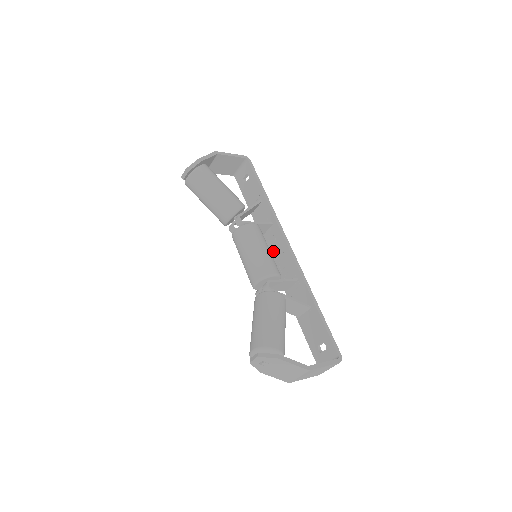
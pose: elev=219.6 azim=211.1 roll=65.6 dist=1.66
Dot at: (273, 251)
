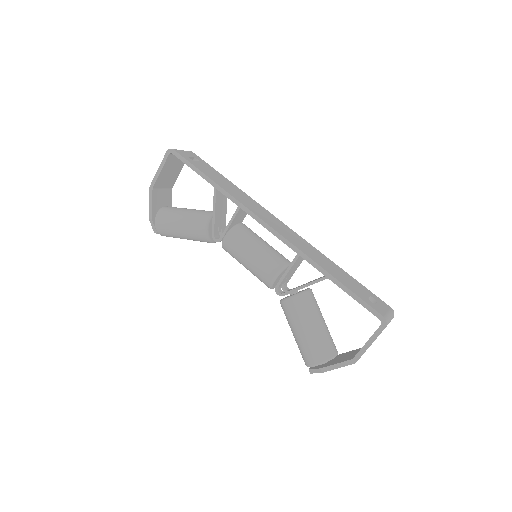
Dot at: occluded
